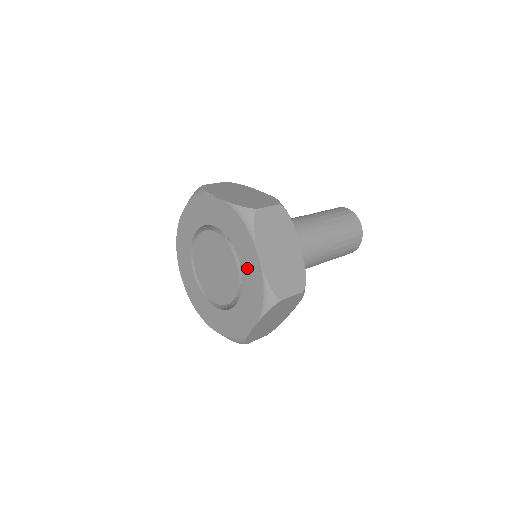
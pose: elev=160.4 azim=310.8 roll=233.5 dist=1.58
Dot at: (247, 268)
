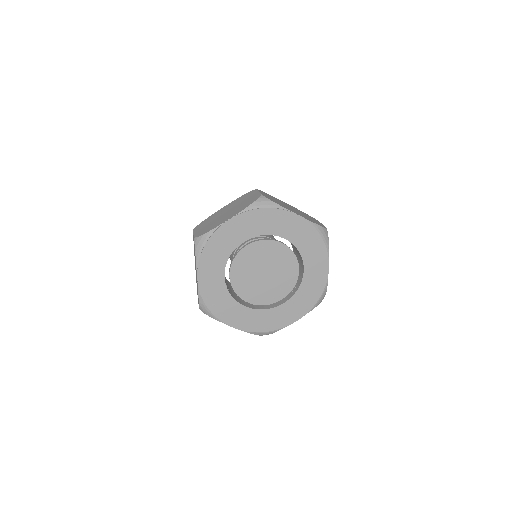
Dot at: (312, 275)
